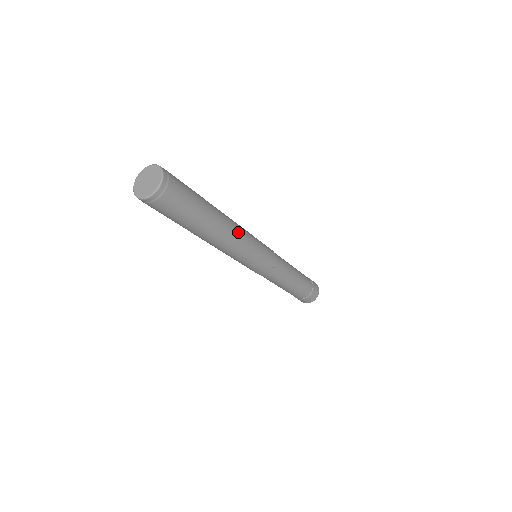
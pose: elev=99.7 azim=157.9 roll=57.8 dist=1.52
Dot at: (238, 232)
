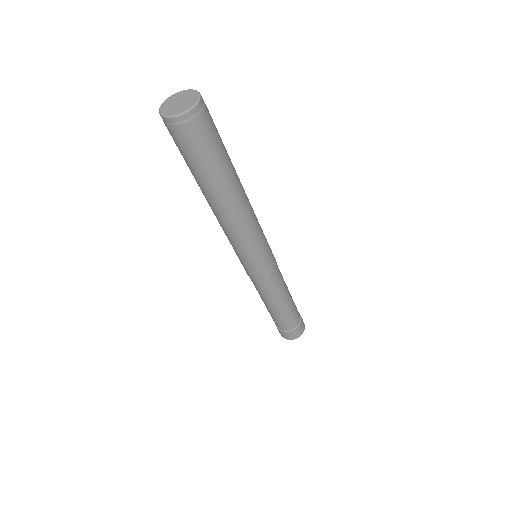
Dot at: (240, 223)
